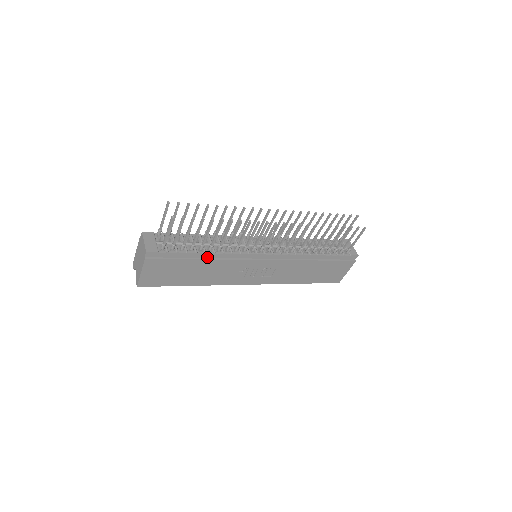
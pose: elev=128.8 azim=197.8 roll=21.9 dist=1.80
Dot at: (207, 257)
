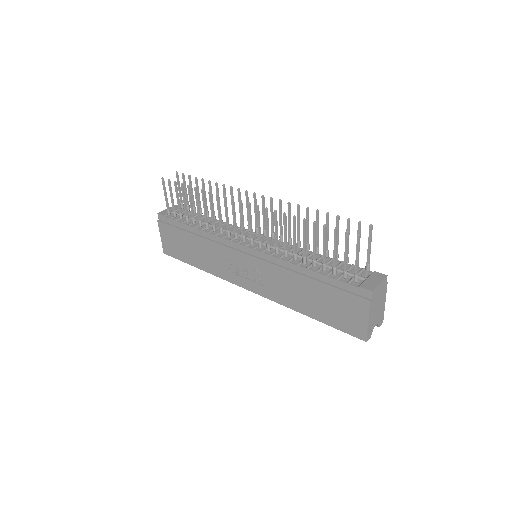
Dot at: (198, 234)
